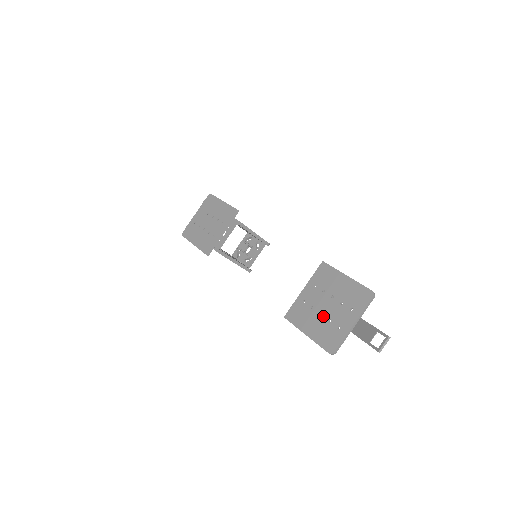
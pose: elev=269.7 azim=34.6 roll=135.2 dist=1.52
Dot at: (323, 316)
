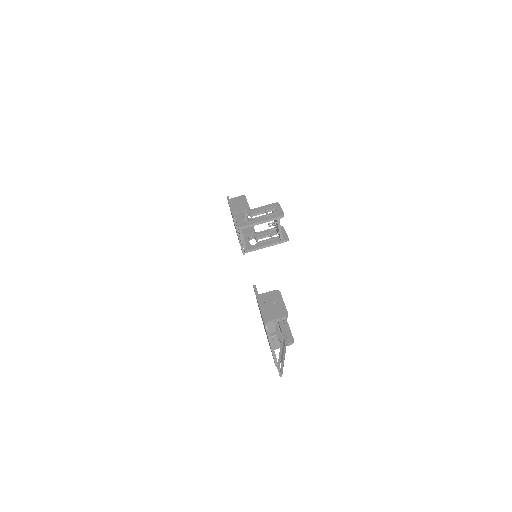
Dot at: occluded
